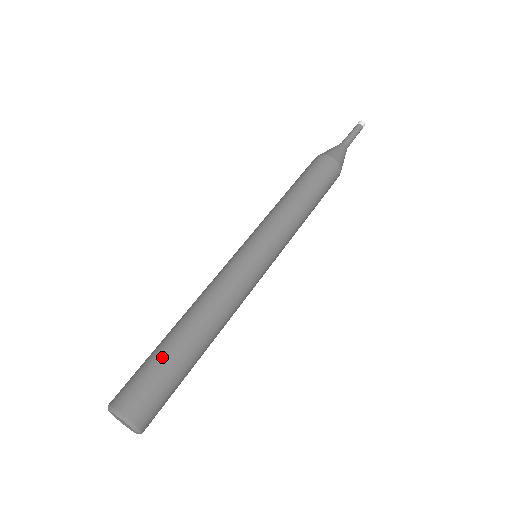
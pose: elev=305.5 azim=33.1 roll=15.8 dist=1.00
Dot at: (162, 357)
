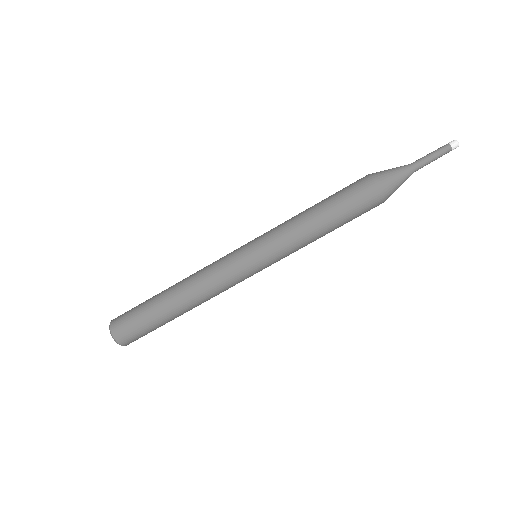
Dot at: (148, 311)
